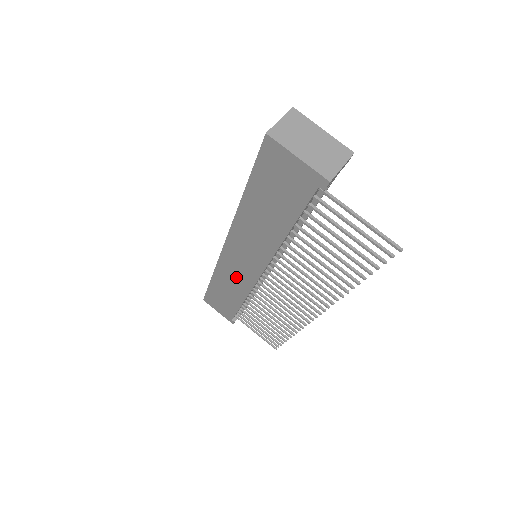
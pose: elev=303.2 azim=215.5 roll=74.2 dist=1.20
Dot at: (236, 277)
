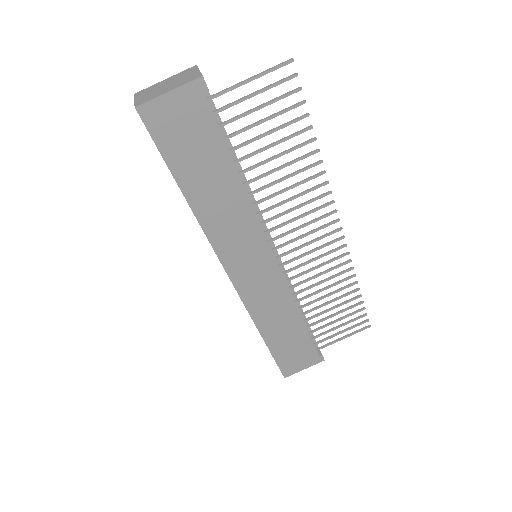
Dot at: (269, 296)
